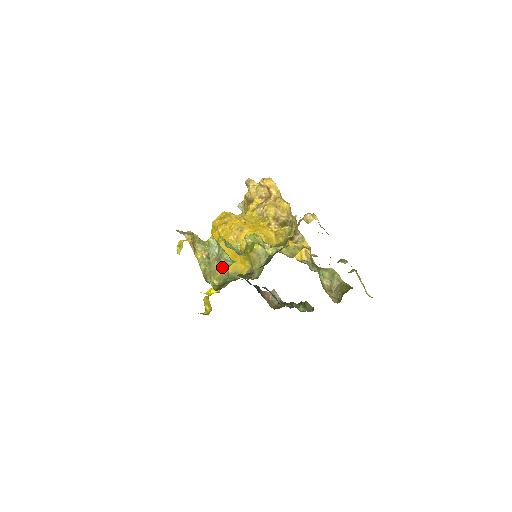
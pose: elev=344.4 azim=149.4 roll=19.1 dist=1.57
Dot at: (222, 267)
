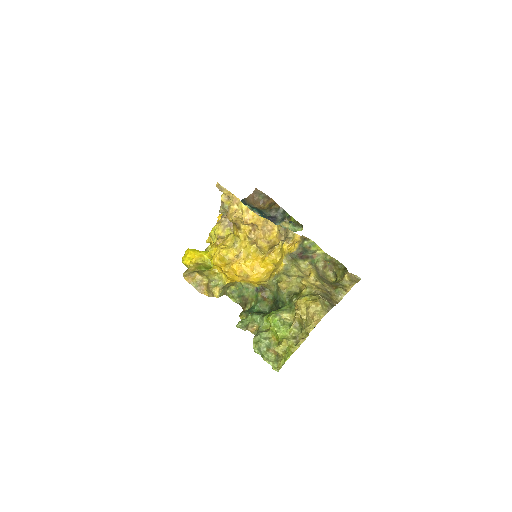
Dot at: occluded
